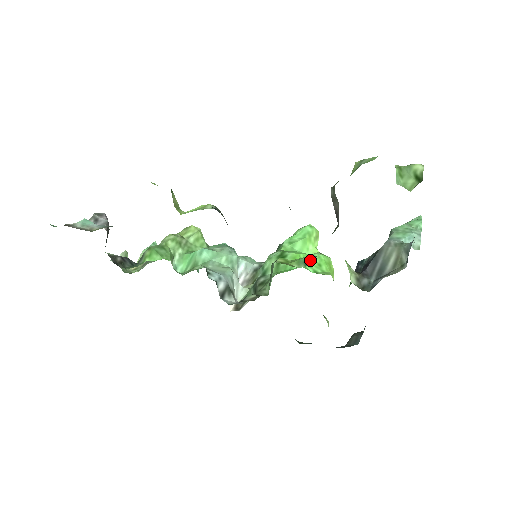
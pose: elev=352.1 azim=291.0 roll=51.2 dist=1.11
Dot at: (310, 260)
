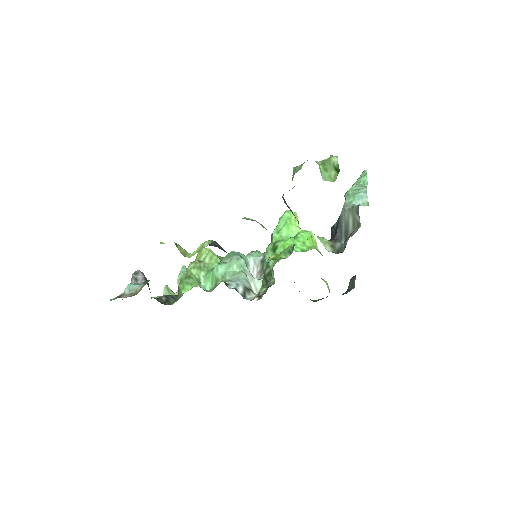
Dot at: (292, 249)
